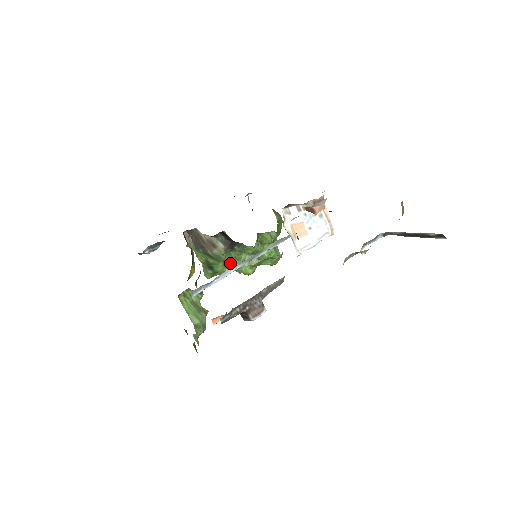
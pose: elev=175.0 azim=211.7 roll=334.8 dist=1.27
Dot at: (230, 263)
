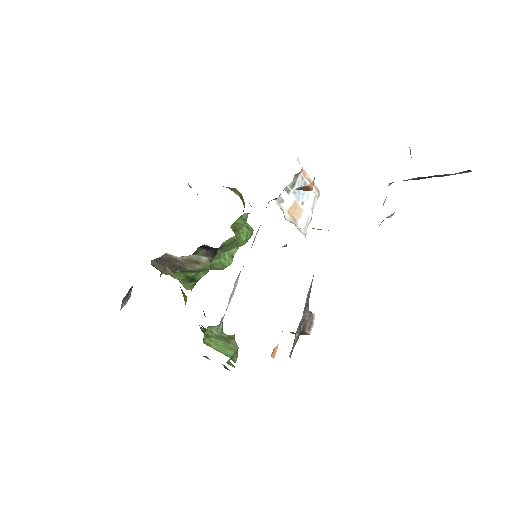
Dot at: (210, 265)
